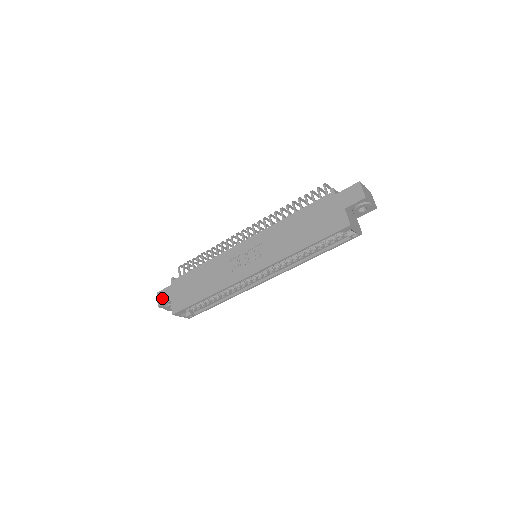
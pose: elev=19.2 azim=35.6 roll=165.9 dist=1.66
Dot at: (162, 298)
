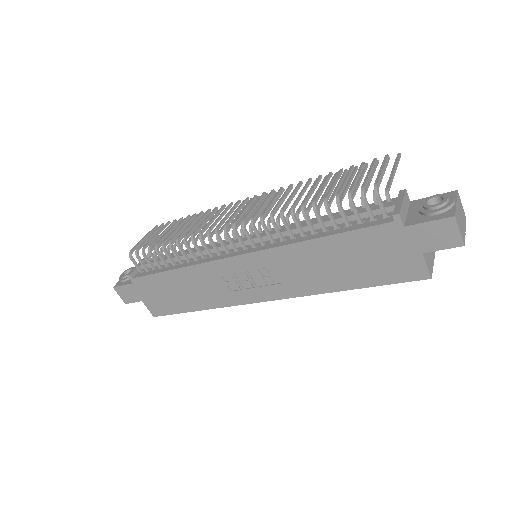
Dot at: (126, 296)
